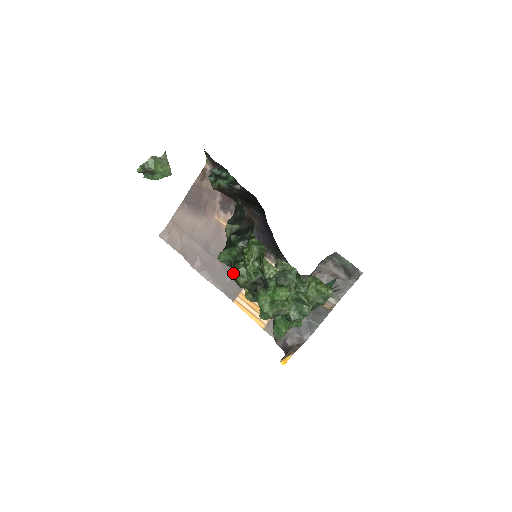
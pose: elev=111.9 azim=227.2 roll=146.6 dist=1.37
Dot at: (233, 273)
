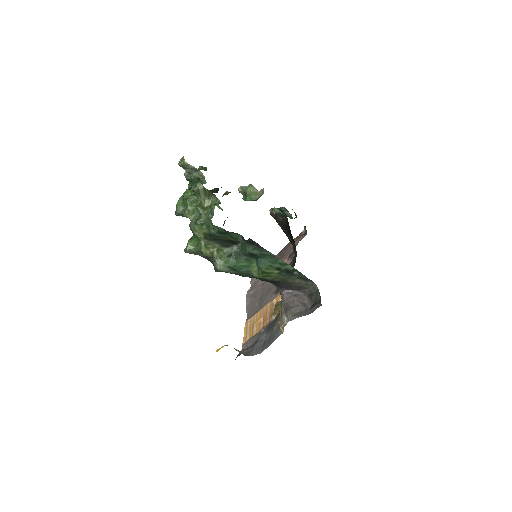
Dot at: occluded
